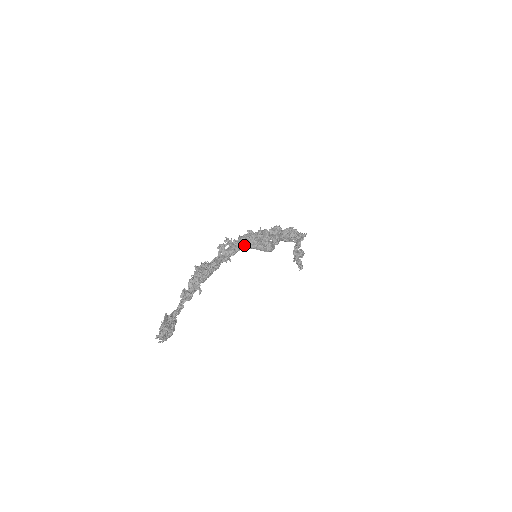
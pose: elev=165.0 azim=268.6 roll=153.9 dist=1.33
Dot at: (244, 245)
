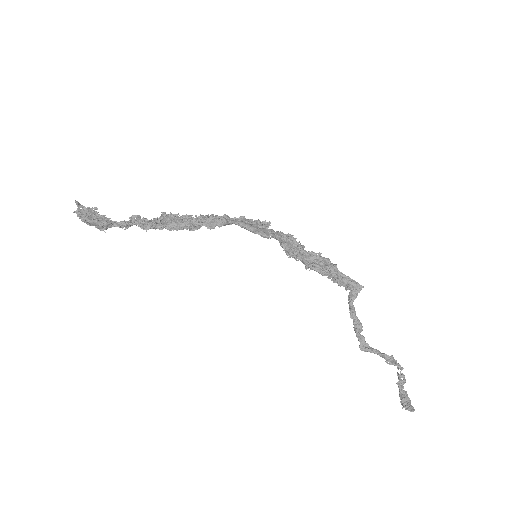
Dot at: (230, 221)
